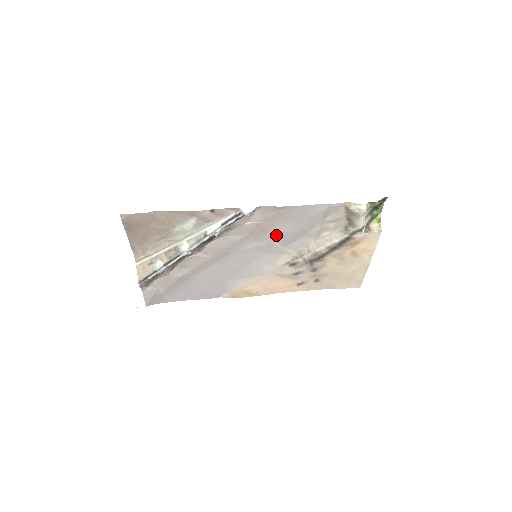
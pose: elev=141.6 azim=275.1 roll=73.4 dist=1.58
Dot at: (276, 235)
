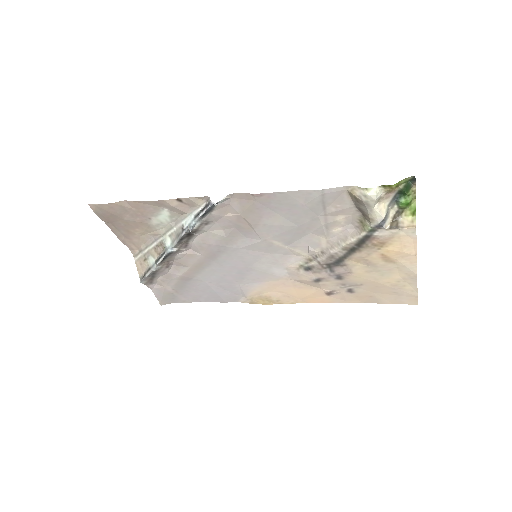
Dot at: (269, 230)
